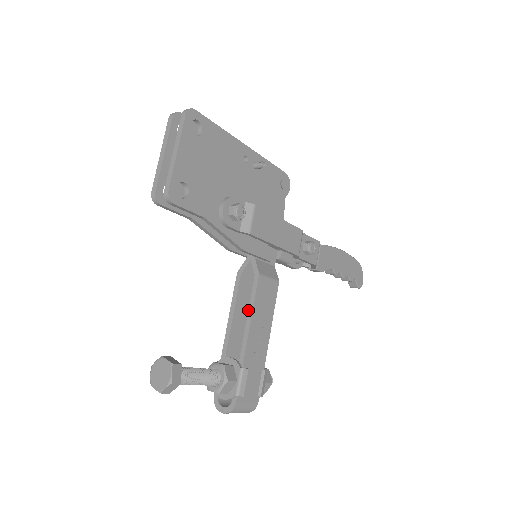
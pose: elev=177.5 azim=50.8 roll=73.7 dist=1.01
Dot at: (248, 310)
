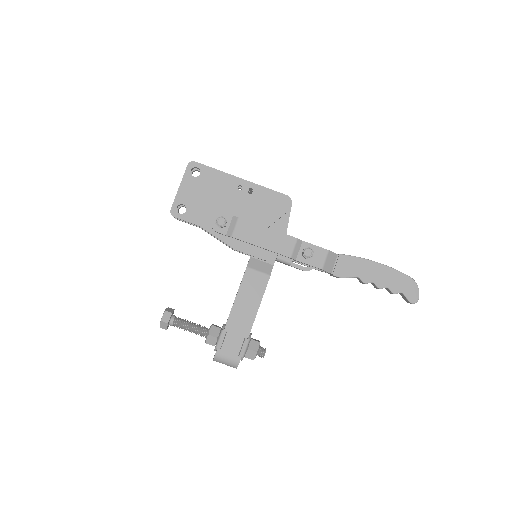
Dot at: (237, 292)
